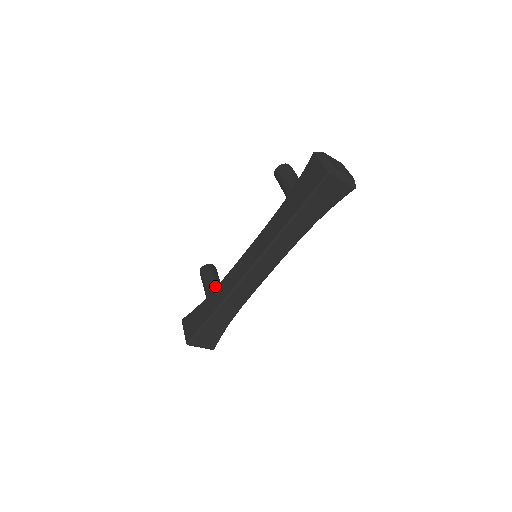
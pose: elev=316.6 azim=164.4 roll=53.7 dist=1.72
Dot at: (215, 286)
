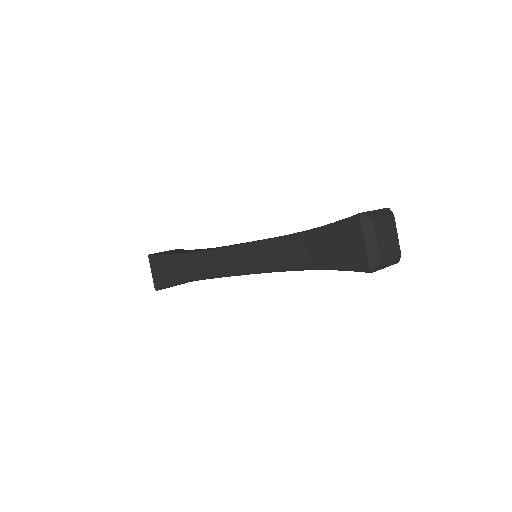
Dot at: occluded
